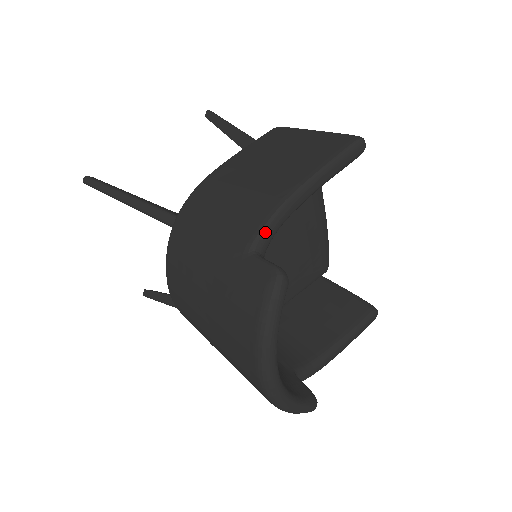
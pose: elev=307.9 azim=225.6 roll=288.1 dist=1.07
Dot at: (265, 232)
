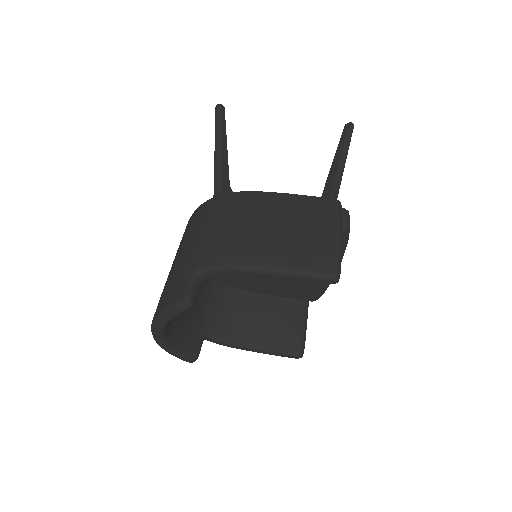
Dot at: (212, 270)
